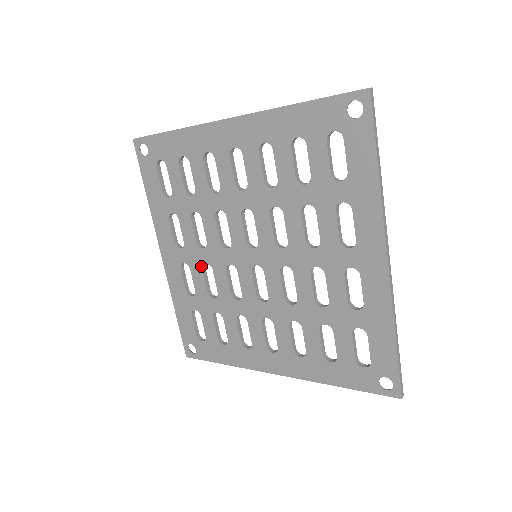
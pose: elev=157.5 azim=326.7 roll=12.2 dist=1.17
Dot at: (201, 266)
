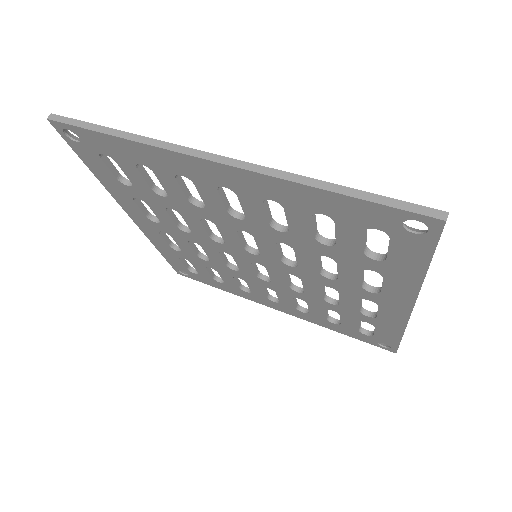
Dot at: (186, 241)
